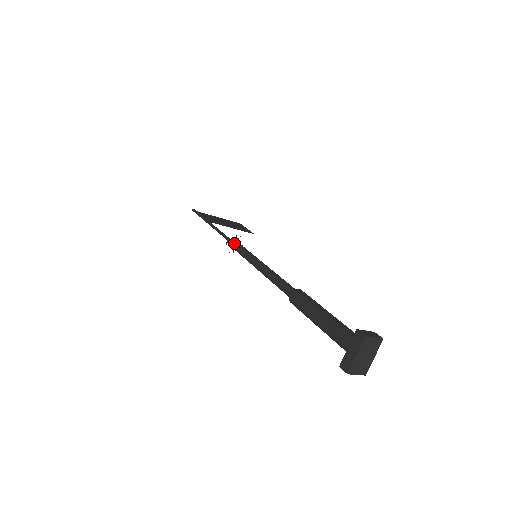
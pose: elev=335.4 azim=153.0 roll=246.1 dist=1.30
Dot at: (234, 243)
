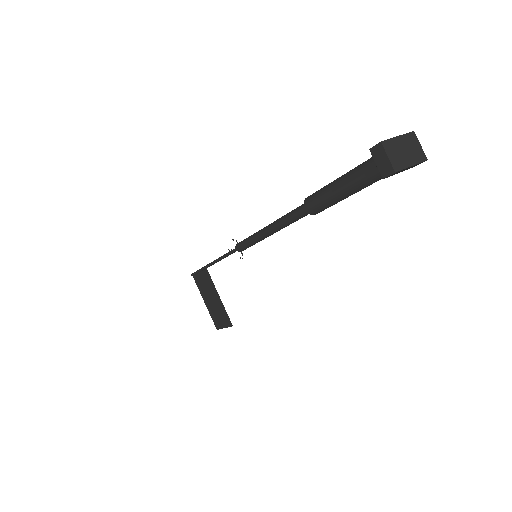
Dot at: occluded
